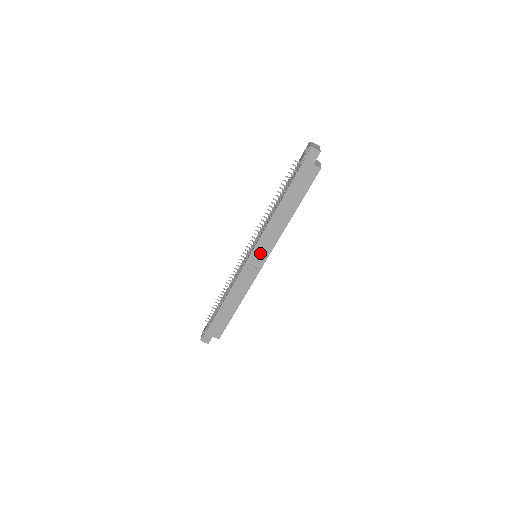
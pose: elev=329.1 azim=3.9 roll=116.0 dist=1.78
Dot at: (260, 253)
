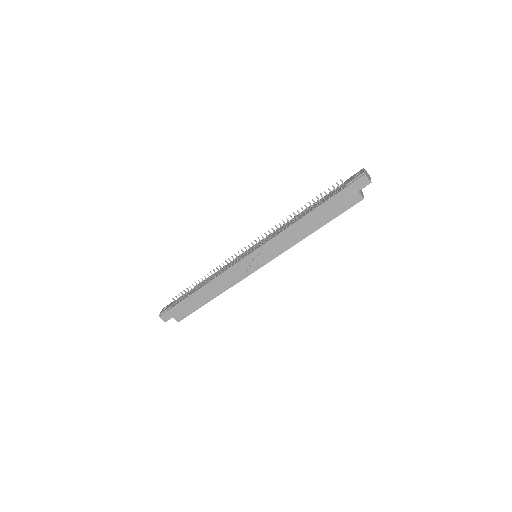
Dot at: (263, 255)
